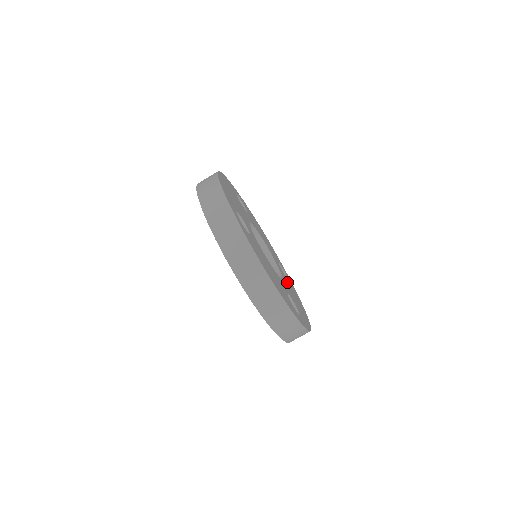
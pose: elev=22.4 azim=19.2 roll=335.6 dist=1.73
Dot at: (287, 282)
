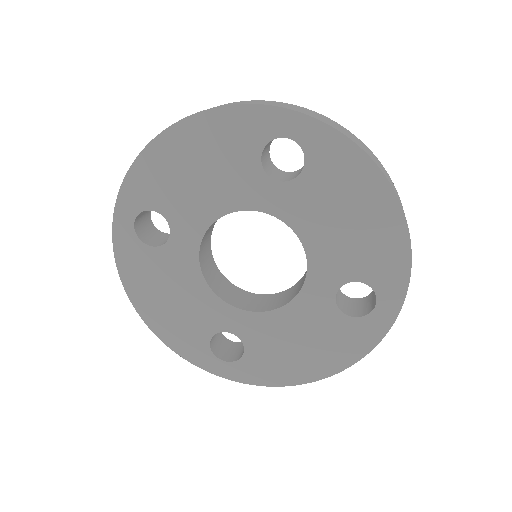
Dot at: occluded
